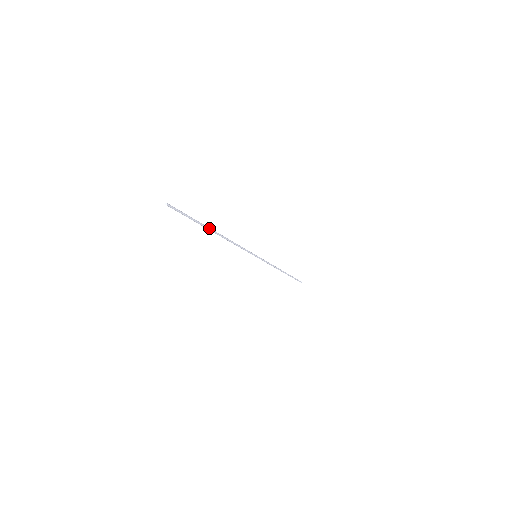
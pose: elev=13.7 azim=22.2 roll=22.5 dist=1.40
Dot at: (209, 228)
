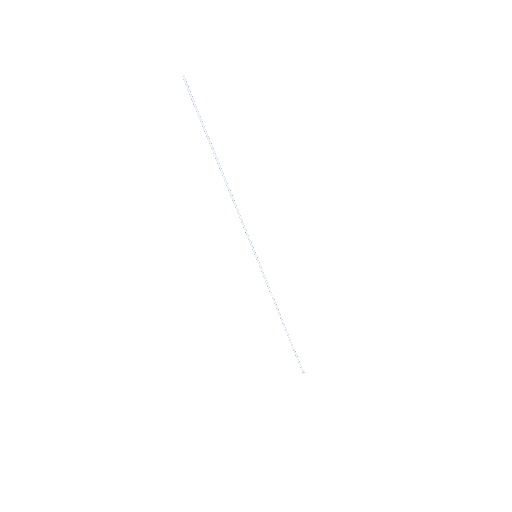
Dot at: (215, 153)
